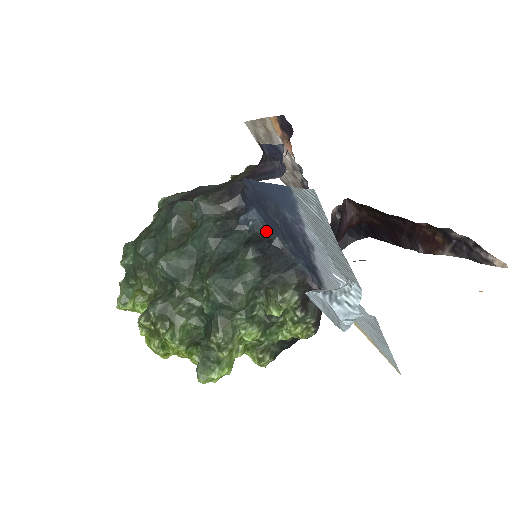
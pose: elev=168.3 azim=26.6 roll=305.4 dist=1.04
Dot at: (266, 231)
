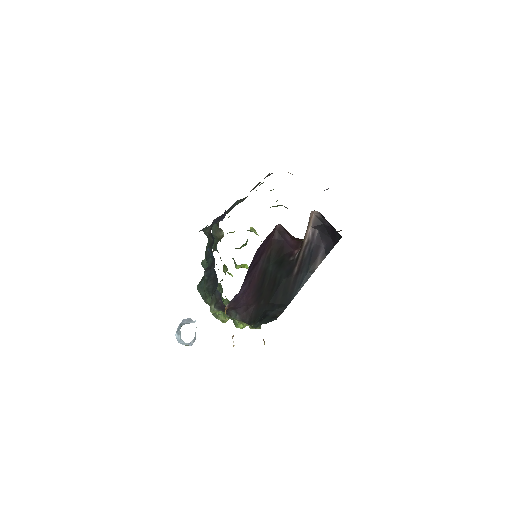
Dot at: occluded
